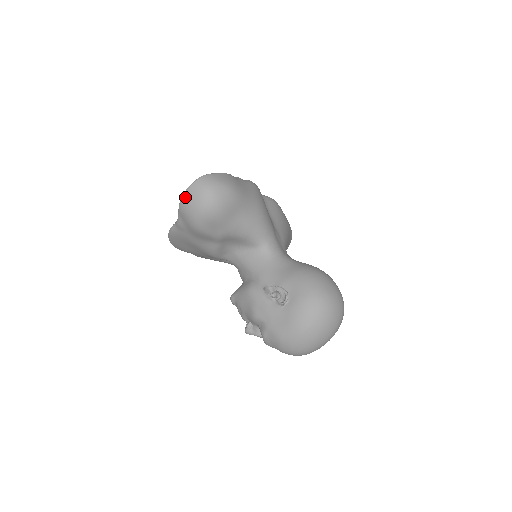
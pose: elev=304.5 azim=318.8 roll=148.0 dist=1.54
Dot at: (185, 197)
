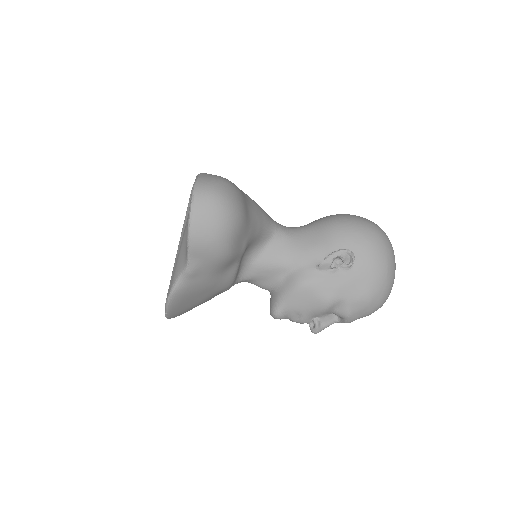
Dot at: (195, 225)
